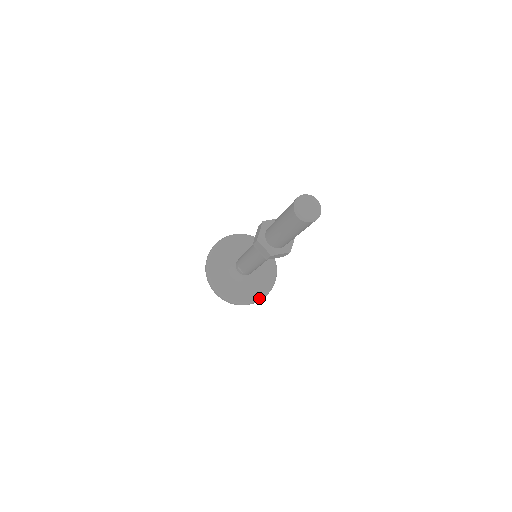
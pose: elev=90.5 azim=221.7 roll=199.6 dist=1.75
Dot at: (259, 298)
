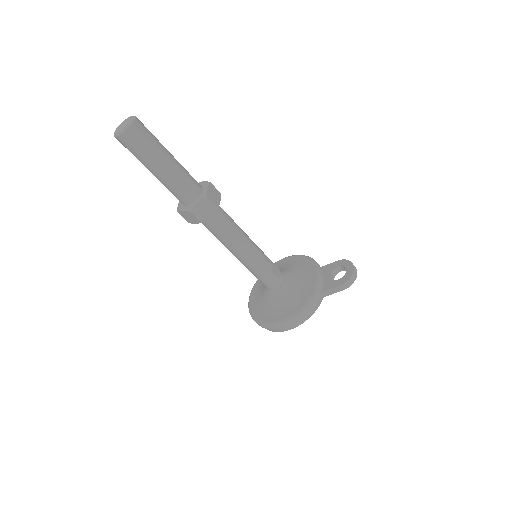
Dot at: (272, 322)
